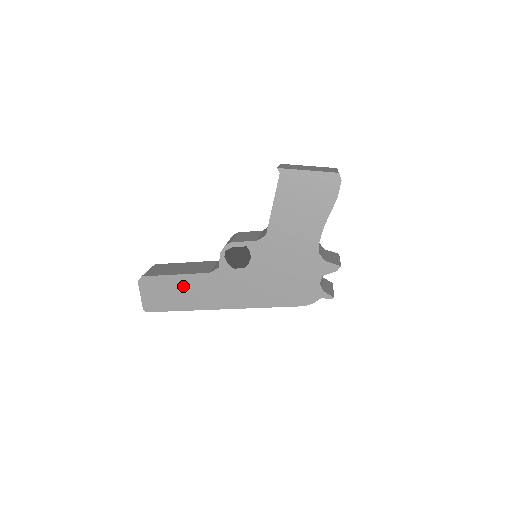
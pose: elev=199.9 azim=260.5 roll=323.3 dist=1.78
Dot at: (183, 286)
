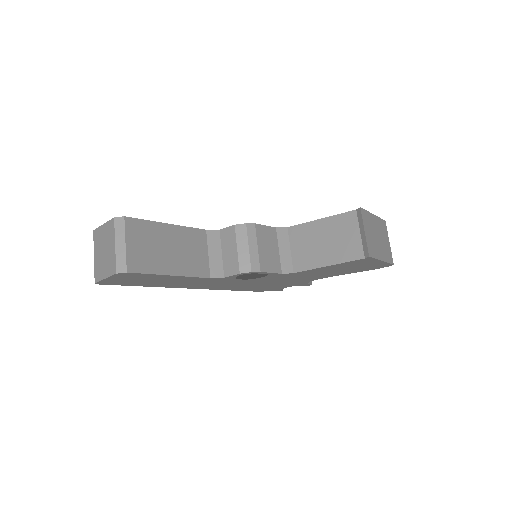
Dot at: (169, 280)
